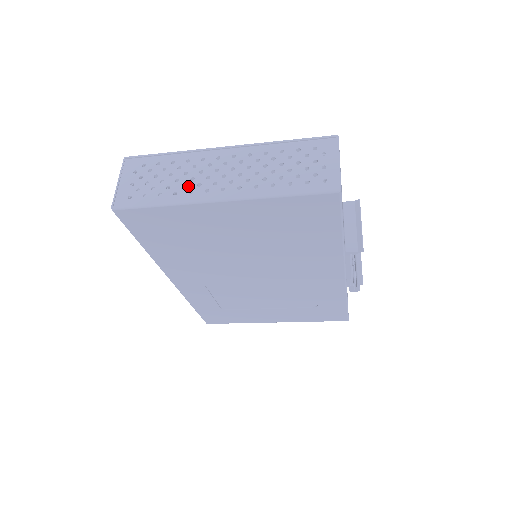
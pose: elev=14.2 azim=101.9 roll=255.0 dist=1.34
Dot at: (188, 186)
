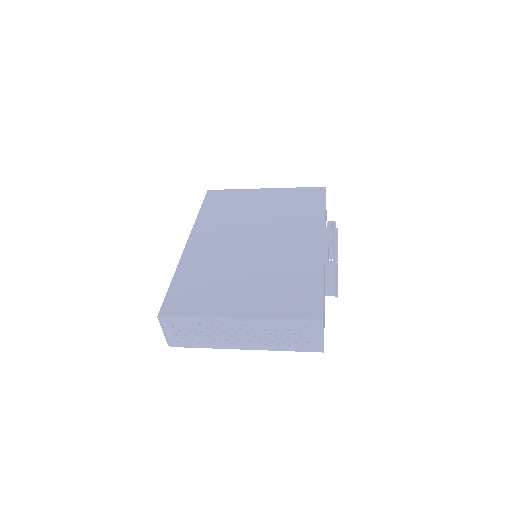
Dot at: (218, 340)
